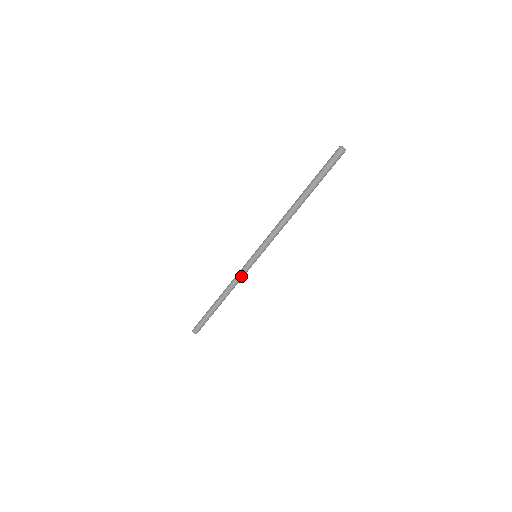
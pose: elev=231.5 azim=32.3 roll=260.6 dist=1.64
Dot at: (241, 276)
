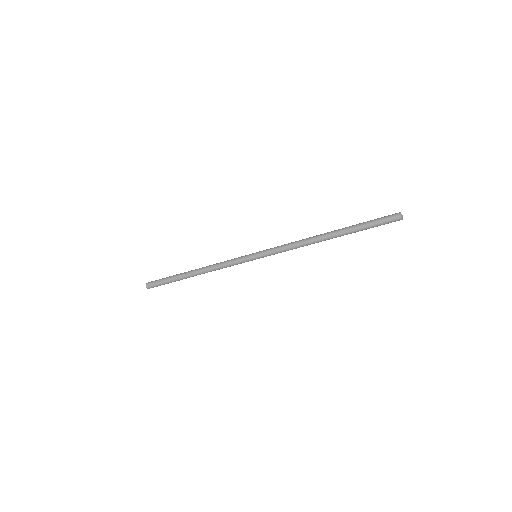
Dot at: (229, 264)
